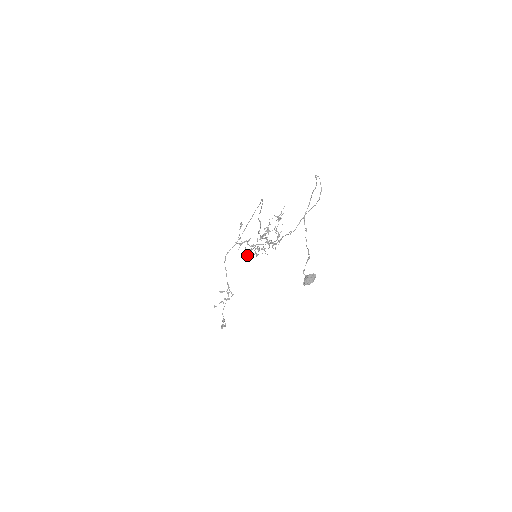
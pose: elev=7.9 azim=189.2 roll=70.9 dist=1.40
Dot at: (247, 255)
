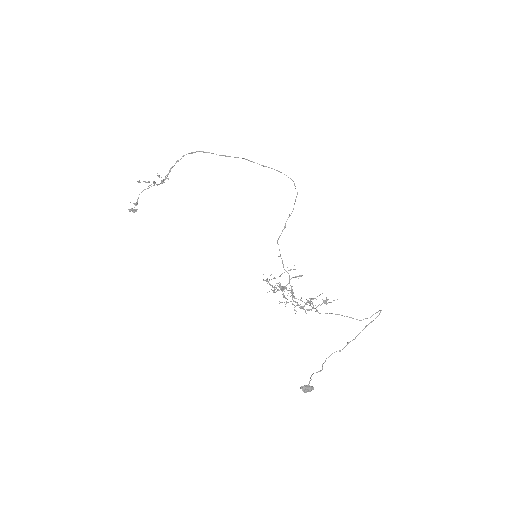
Dot at: (267, 281)
